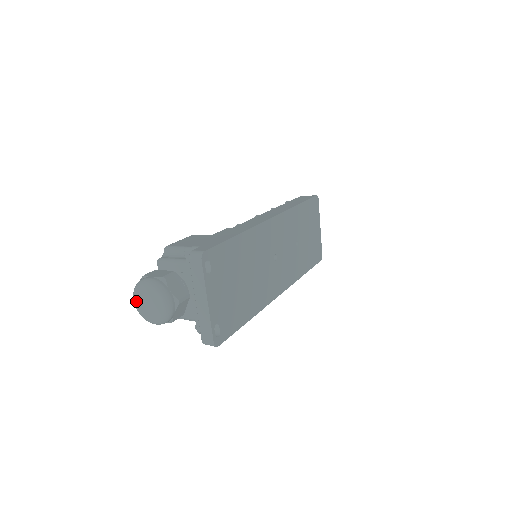
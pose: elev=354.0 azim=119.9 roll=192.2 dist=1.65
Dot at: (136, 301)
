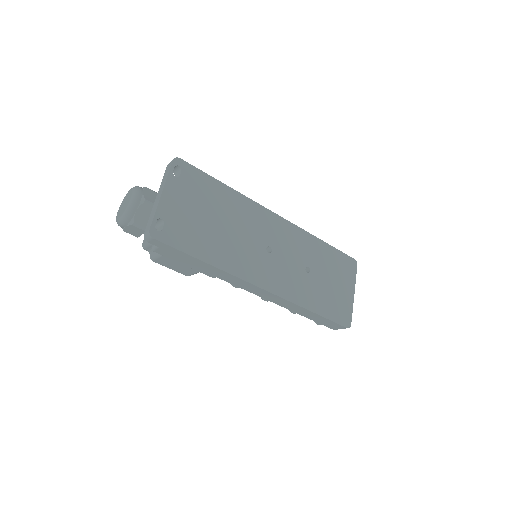
Dot at: (119, 208)
